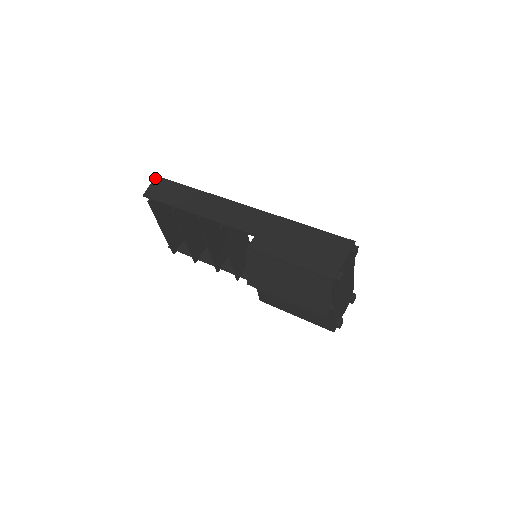
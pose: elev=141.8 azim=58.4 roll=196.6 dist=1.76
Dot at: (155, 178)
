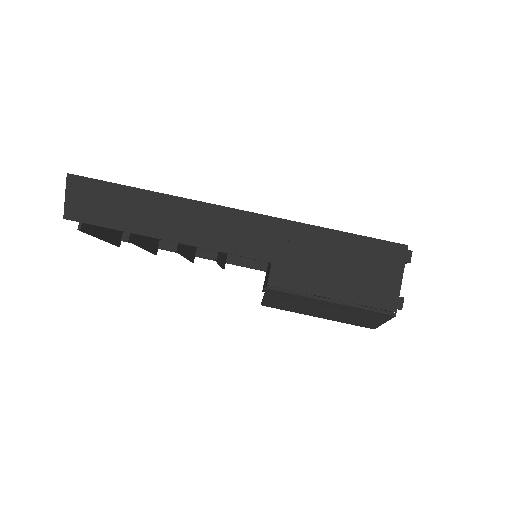
Dot at: (67, 179)
